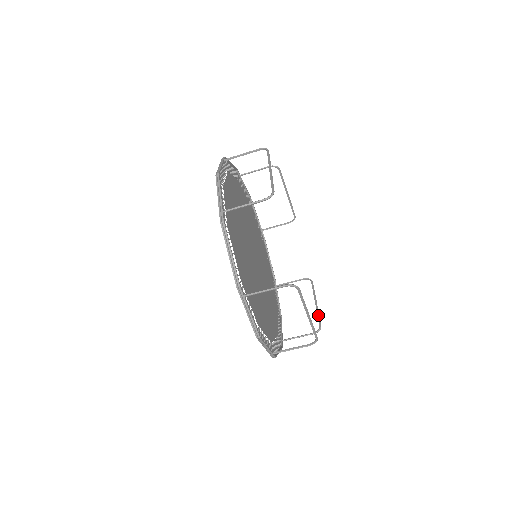
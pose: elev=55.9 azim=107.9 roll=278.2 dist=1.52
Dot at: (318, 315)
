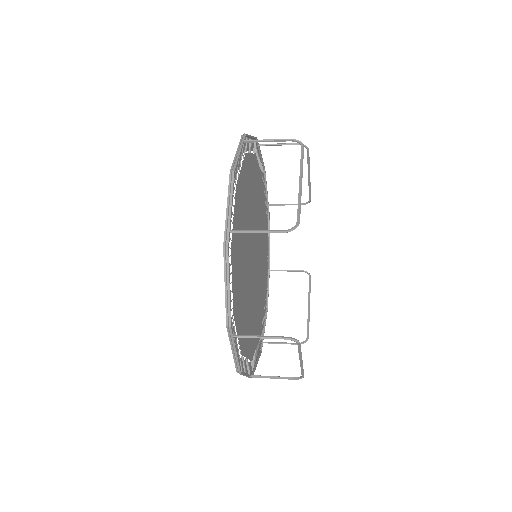
Dot at: (308, 323)
